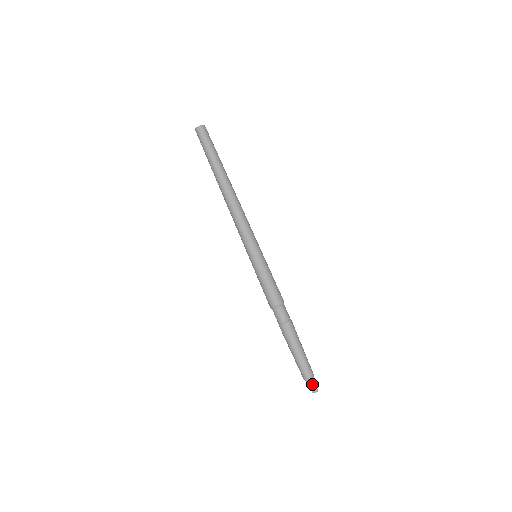
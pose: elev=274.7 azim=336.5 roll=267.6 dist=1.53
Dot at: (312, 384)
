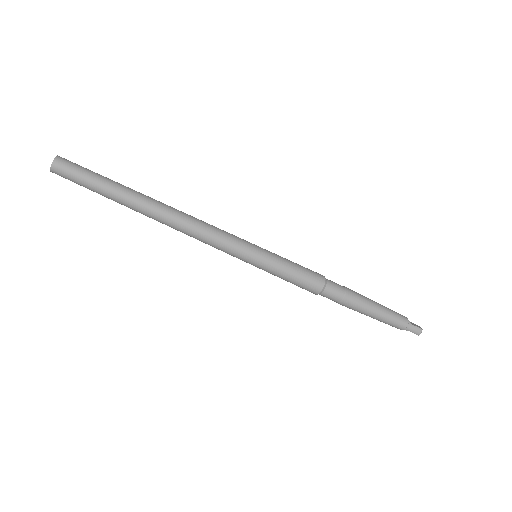
Dot at: (413, 329)
